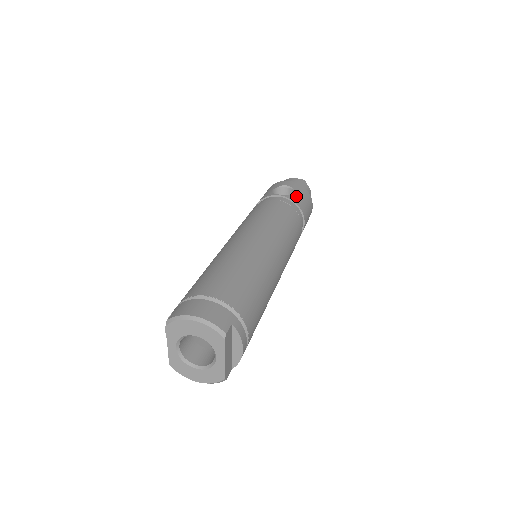
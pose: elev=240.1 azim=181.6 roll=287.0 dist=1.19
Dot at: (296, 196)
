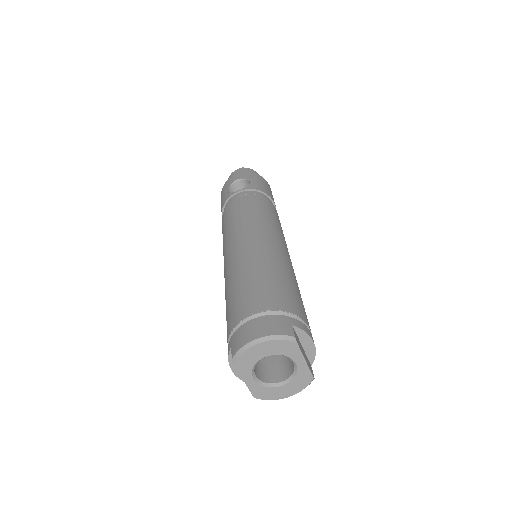
Dot at: (252, 184)
